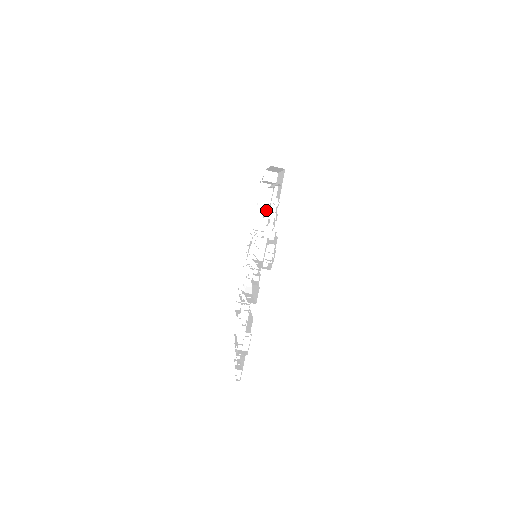
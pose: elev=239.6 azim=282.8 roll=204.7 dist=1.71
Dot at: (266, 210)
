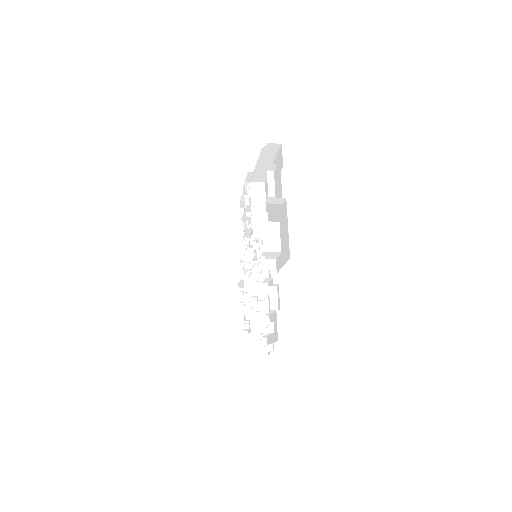
Dot at: (266, 258)
